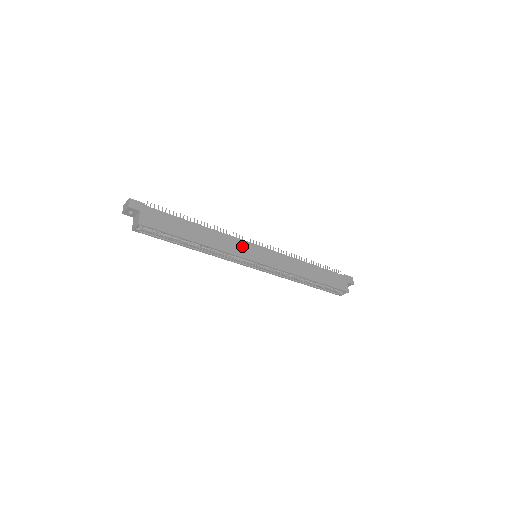
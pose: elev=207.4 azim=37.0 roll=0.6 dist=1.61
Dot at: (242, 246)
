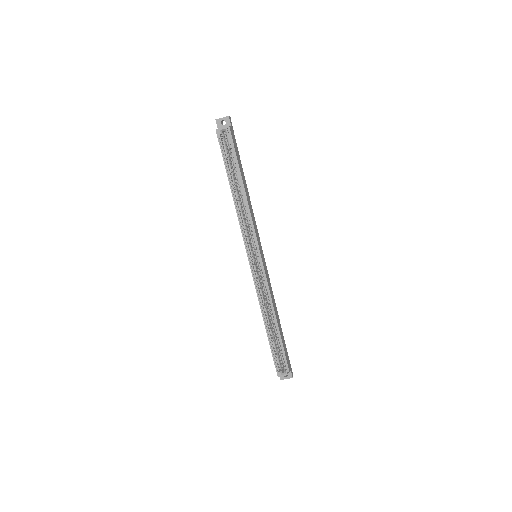
Dot at: (257, 233)
